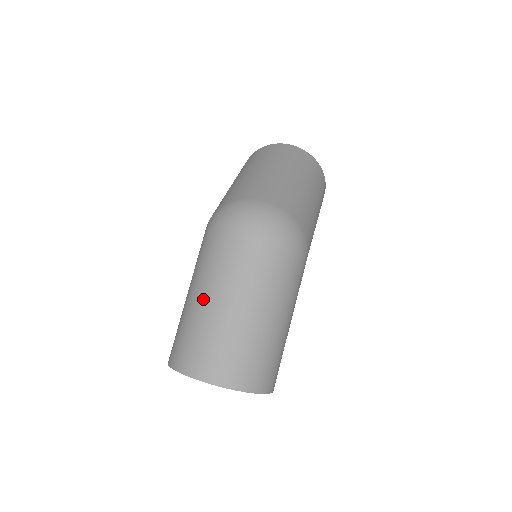
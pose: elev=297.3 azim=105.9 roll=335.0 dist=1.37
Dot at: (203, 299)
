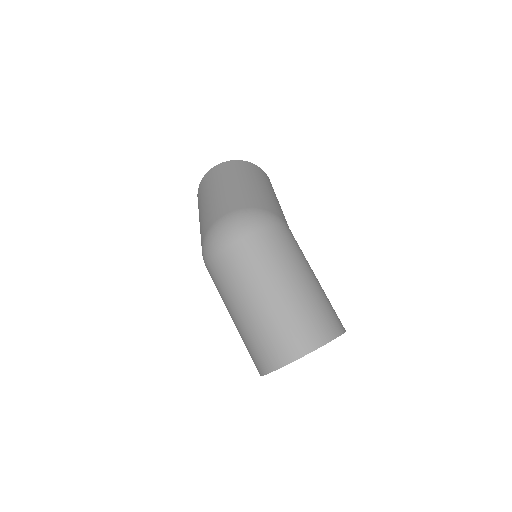
Dot at: (242, 312)
